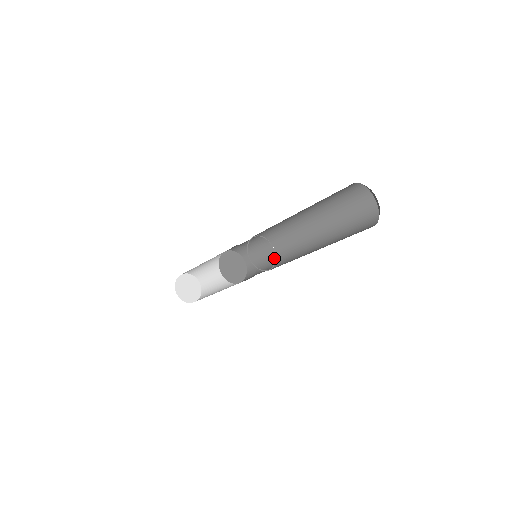
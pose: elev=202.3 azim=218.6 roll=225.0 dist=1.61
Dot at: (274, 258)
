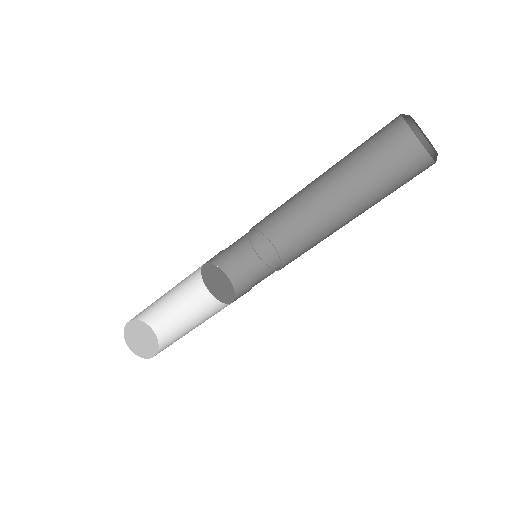
Dot at: (279, 262)
